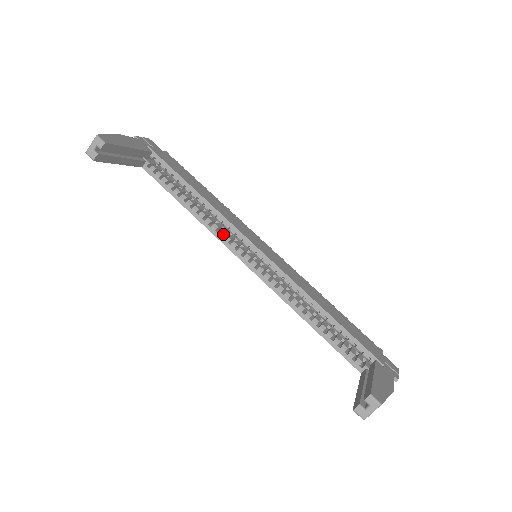
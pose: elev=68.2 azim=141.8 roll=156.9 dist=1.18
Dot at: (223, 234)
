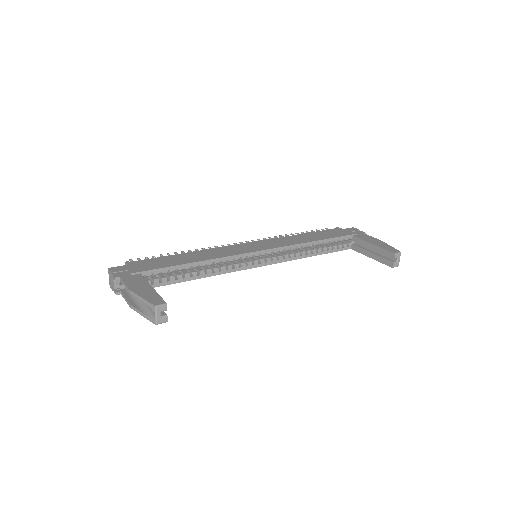
Dot at: (231, 267)
